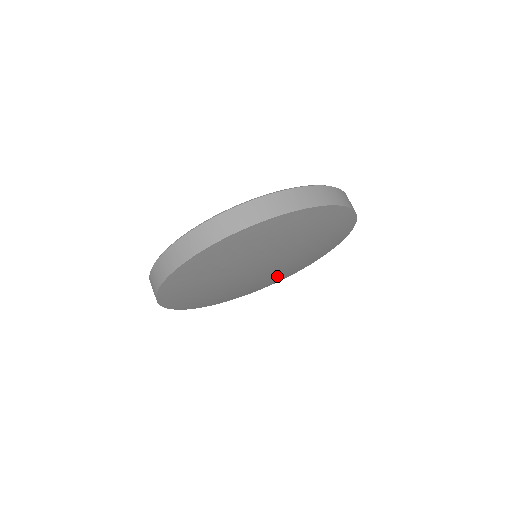
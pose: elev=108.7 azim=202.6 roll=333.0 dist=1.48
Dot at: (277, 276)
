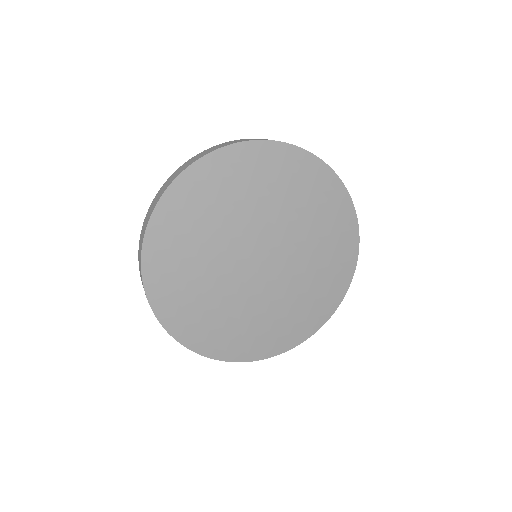
Dot at: (230, 319)
